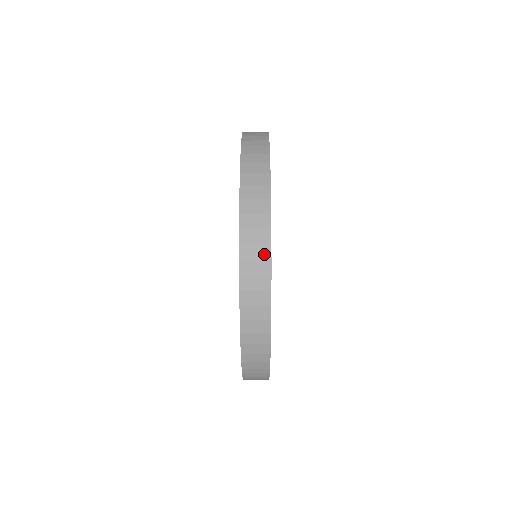
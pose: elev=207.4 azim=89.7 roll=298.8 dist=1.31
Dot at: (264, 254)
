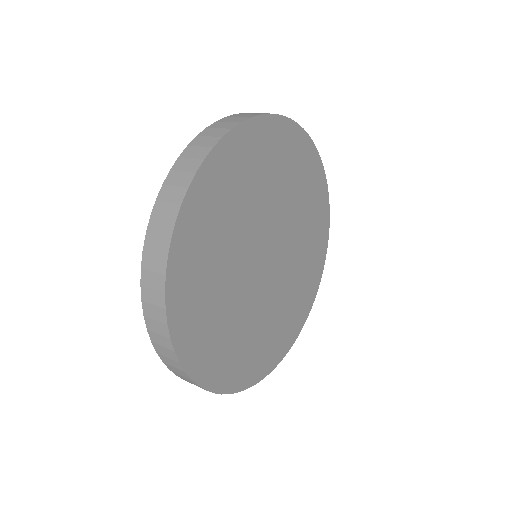
Dot at: occluded
